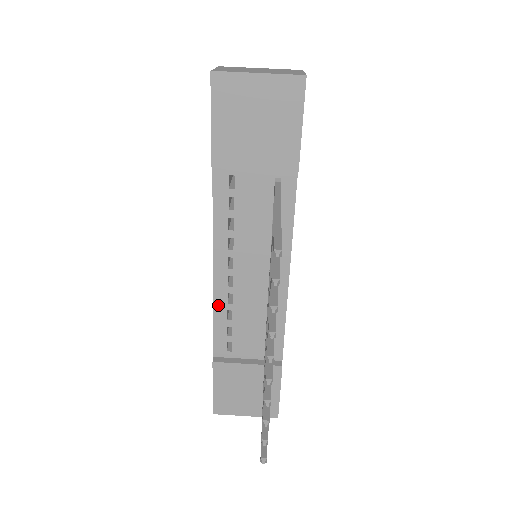
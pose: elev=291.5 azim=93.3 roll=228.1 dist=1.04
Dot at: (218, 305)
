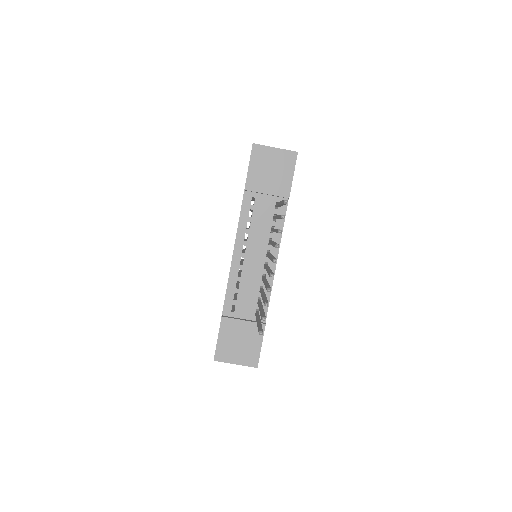
Dot at: (232, 277)
